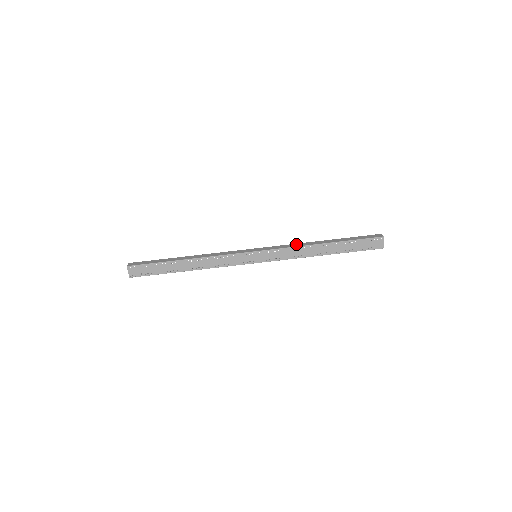
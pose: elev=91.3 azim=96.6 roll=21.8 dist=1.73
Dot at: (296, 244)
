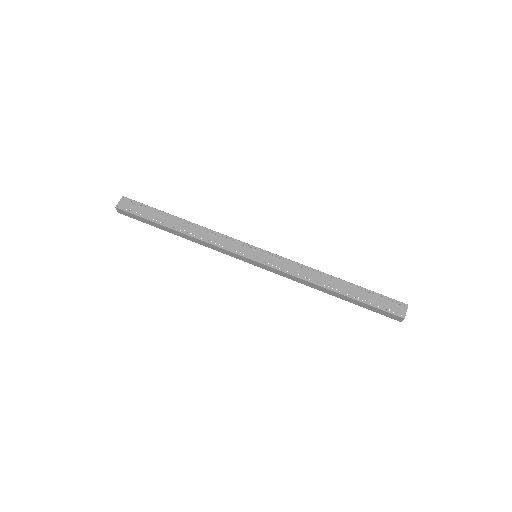
Dot at: occluded
